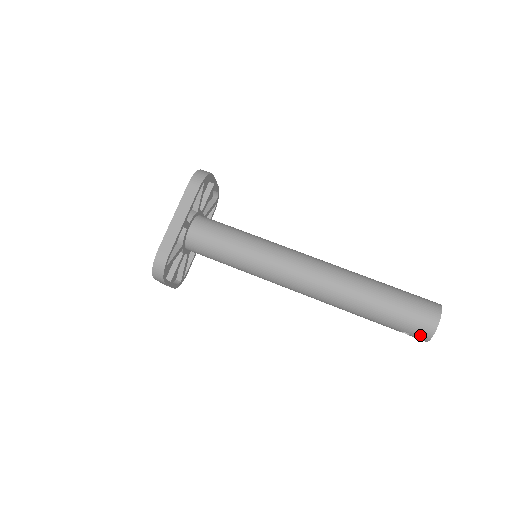
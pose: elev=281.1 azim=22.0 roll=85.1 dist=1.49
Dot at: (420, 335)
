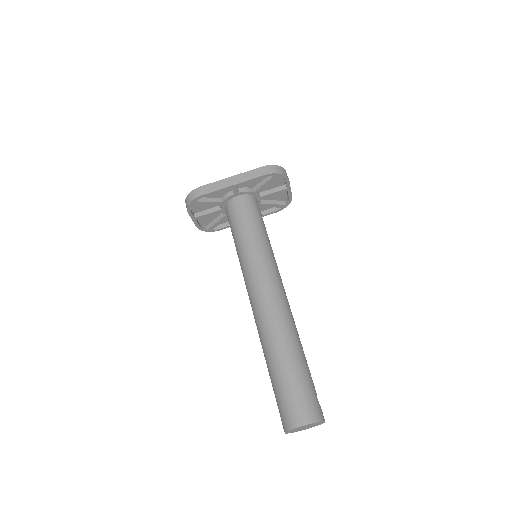
Dot at: (283, 420)
